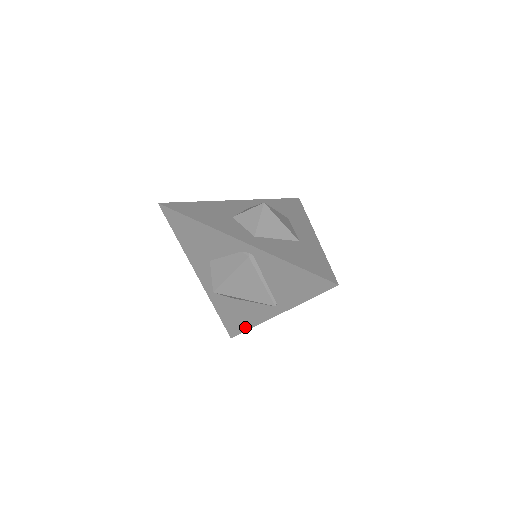
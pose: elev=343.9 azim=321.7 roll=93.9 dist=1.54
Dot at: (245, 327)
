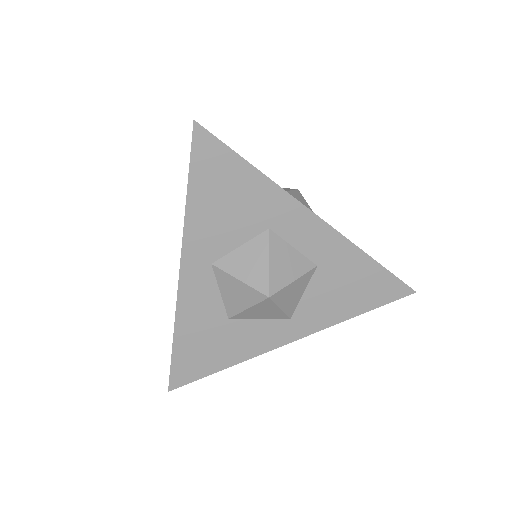
Dot at: (175, 343)
